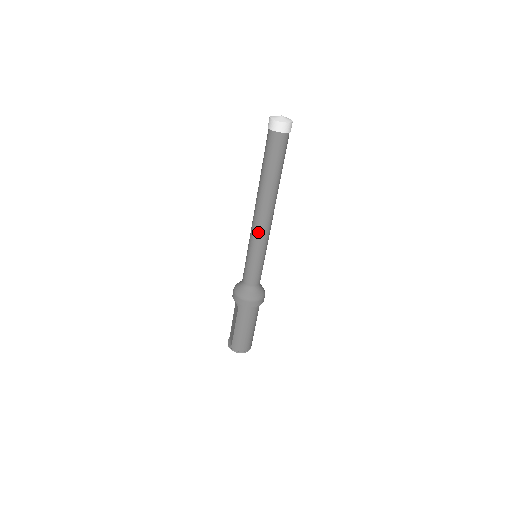
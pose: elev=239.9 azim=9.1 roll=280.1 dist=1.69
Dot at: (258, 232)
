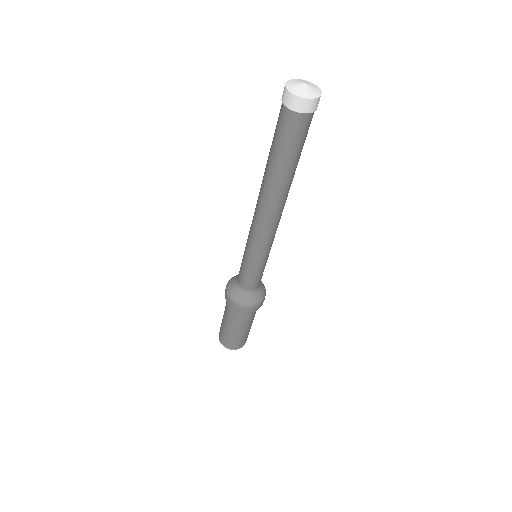
Dot at: (252, 228)
